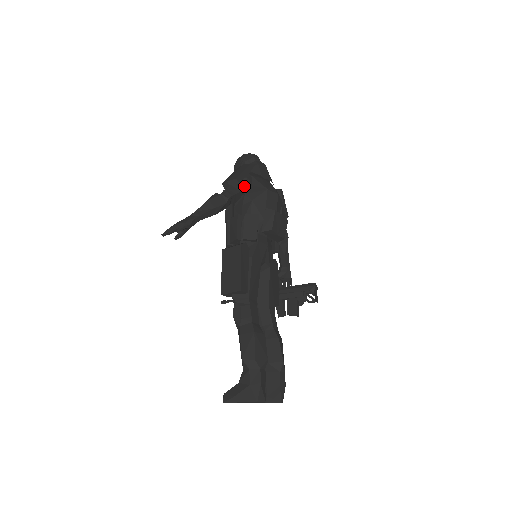
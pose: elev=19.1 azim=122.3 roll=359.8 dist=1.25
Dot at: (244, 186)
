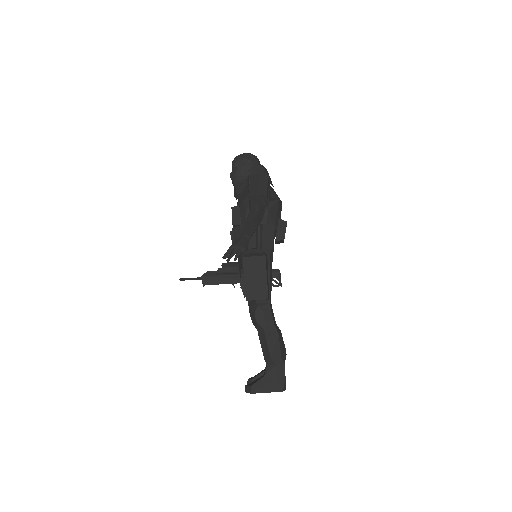
Dot at: (267, 199)
